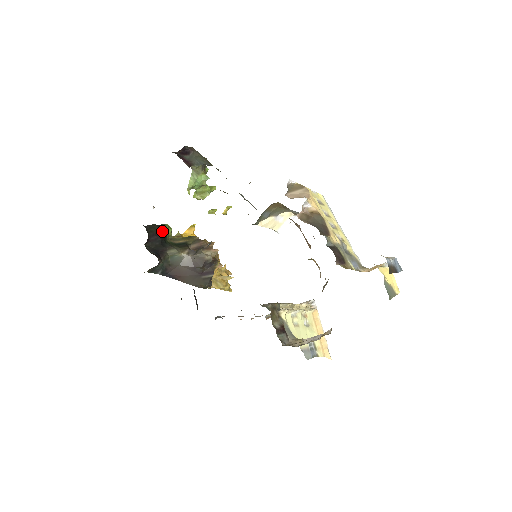
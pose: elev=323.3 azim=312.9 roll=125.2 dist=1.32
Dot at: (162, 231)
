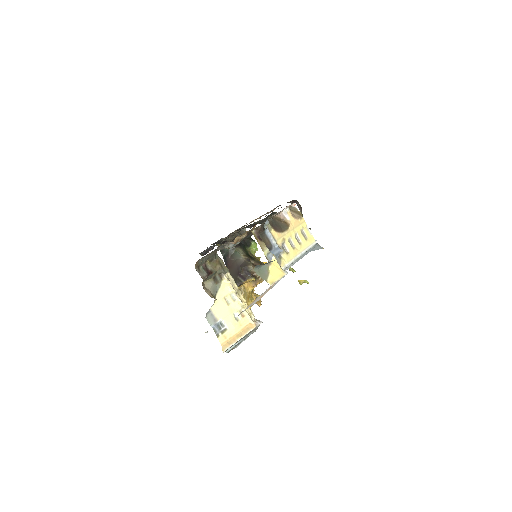
Dot at: (249, 241)
